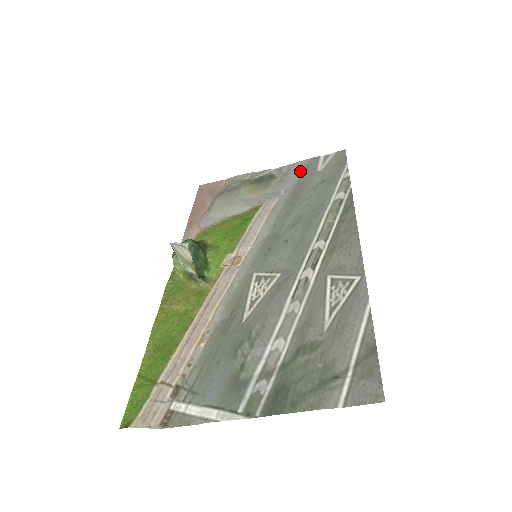
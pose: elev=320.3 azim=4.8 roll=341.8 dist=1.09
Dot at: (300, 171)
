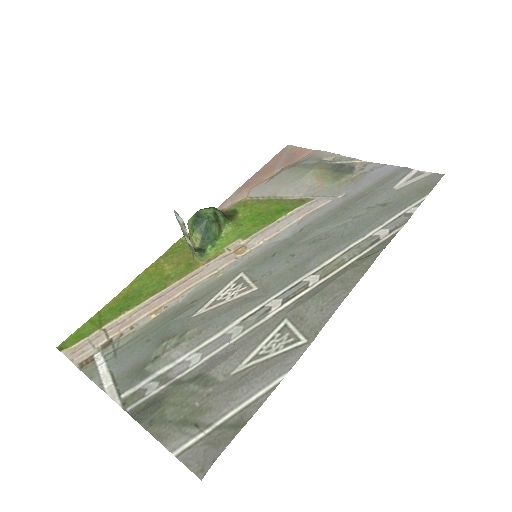
Dot at: (378, 178)
